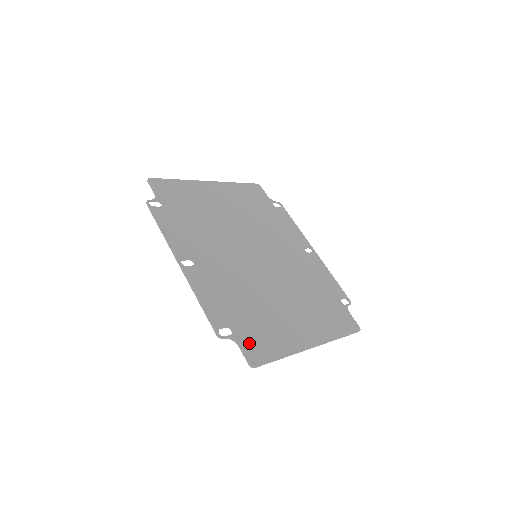
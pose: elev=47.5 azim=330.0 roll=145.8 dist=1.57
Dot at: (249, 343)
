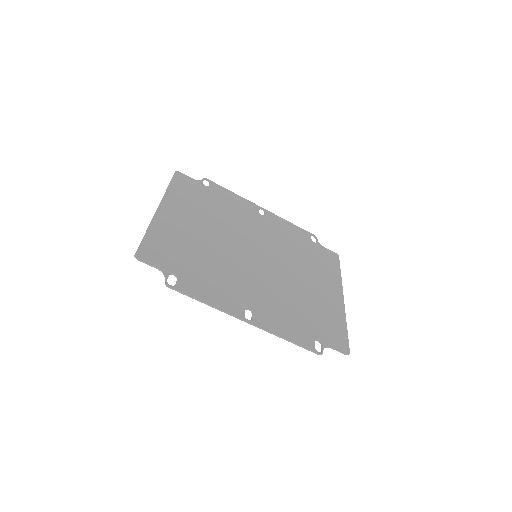
Dot at: (331, 339)
